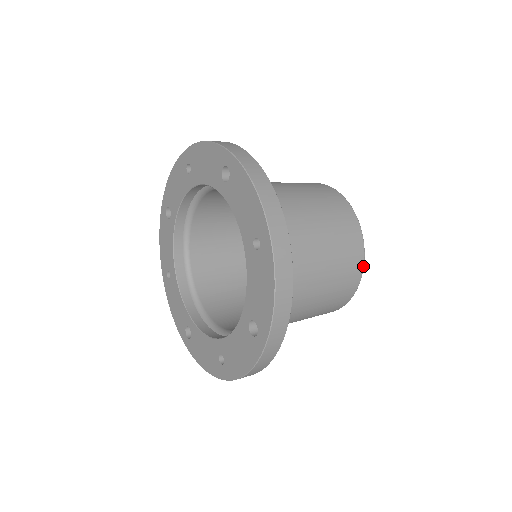
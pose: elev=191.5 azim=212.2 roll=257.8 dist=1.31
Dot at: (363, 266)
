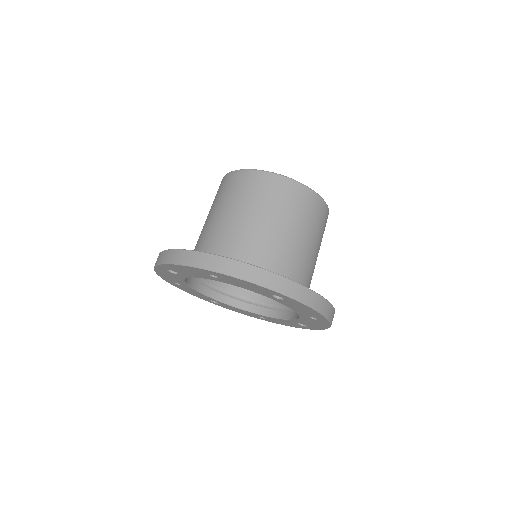
Dot at: occluded
